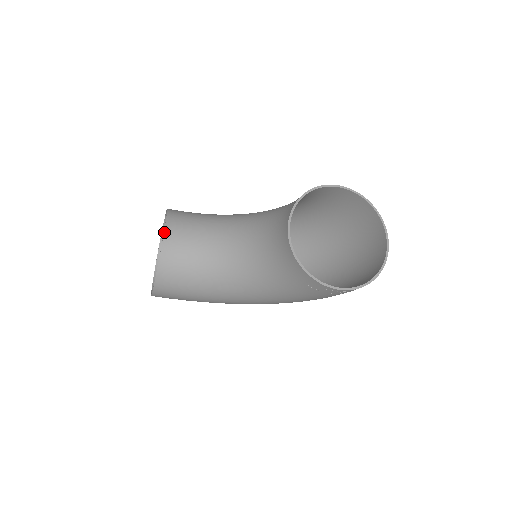
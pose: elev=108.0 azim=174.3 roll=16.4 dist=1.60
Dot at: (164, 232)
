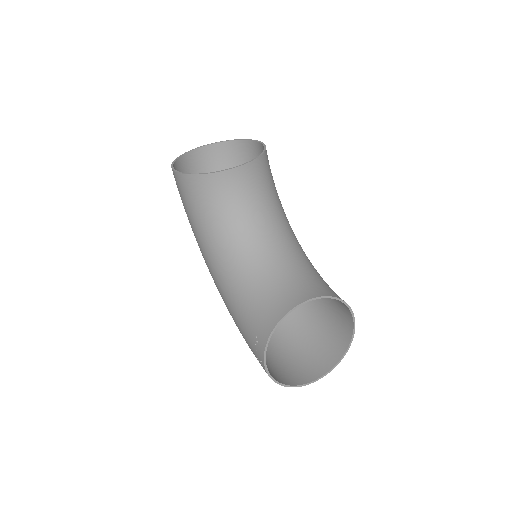
Dot at: (244, 164)
